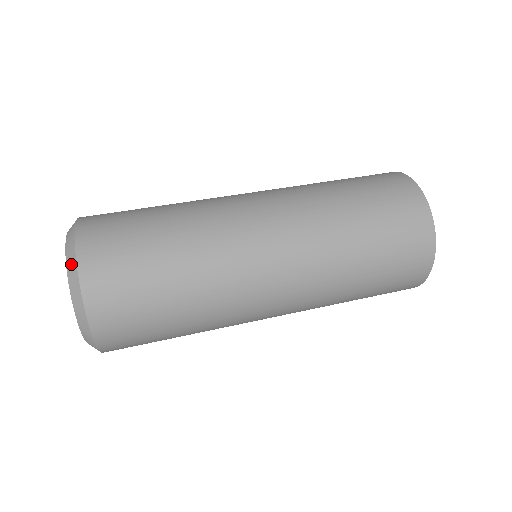
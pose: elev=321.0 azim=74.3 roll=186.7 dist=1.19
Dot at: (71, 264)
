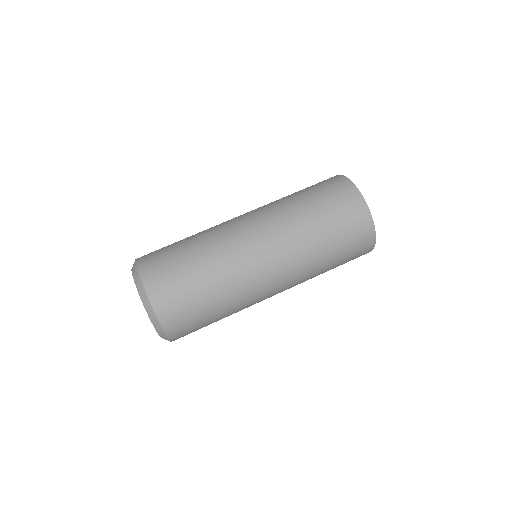
Dot at: (164, 337)
